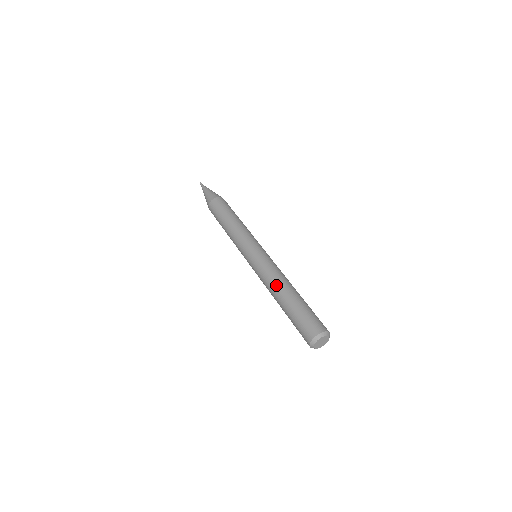
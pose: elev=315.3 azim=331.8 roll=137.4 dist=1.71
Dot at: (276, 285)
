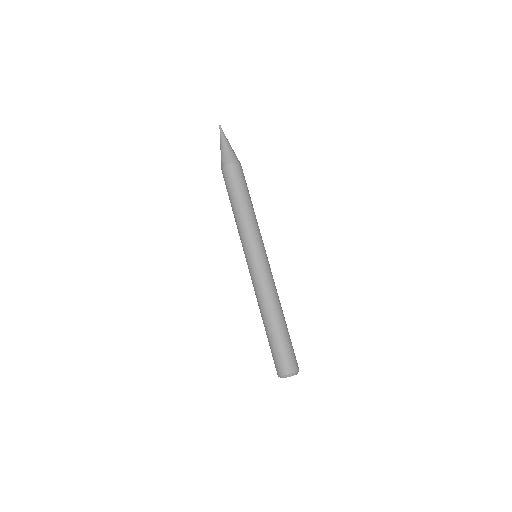
Dot at: (262, 307)
